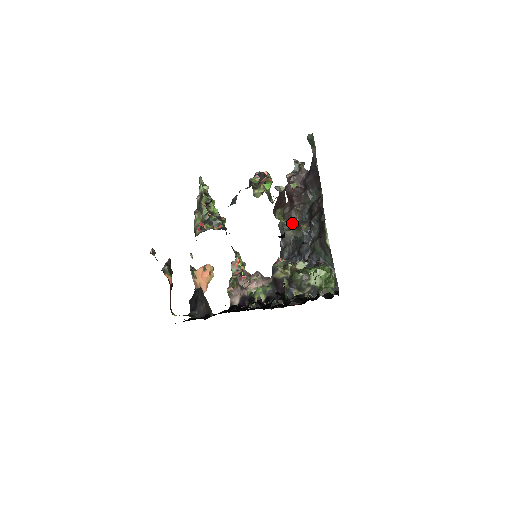
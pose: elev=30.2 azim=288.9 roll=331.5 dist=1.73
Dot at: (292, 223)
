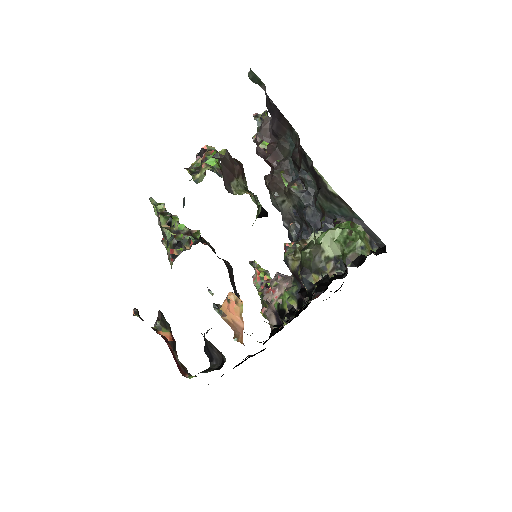
Dot at: (281, 191)
